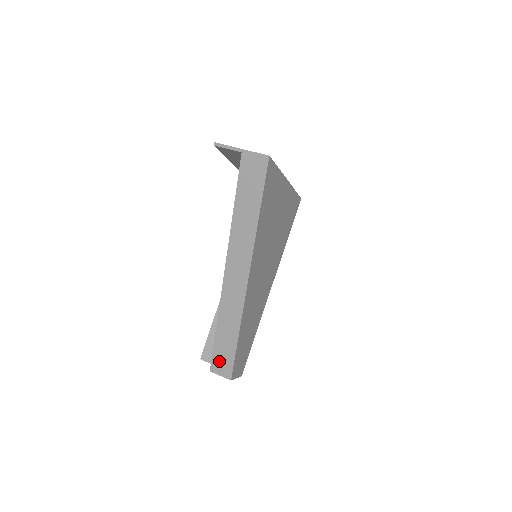
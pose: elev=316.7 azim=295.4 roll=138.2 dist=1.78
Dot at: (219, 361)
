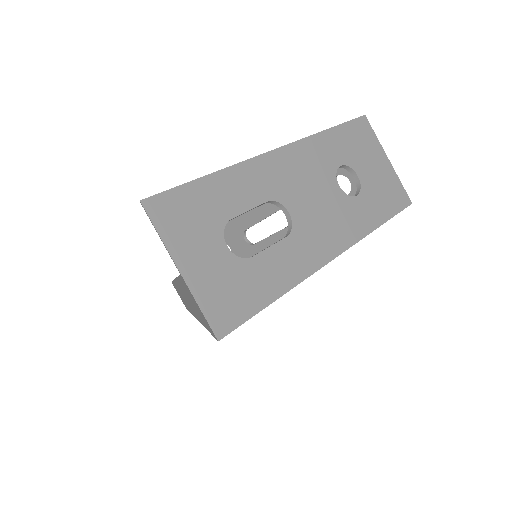
Dot at: occluded
